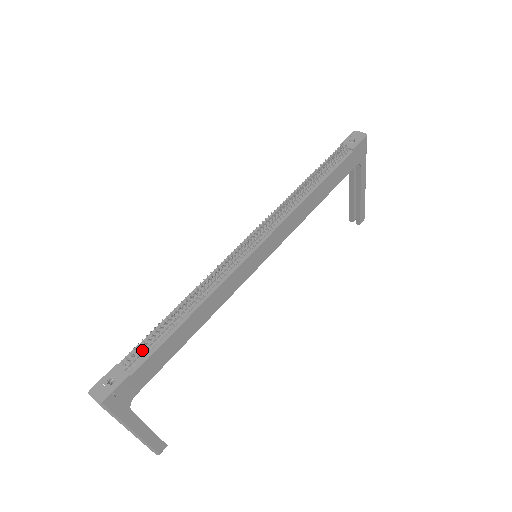
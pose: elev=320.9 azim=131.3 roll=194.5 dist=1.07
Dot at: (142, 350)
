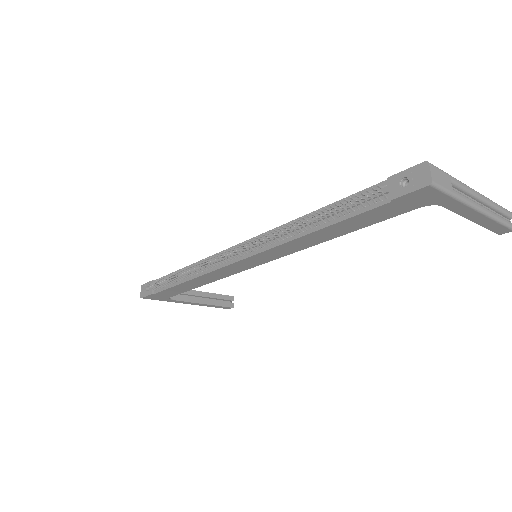
Dot at: (161, 283)
